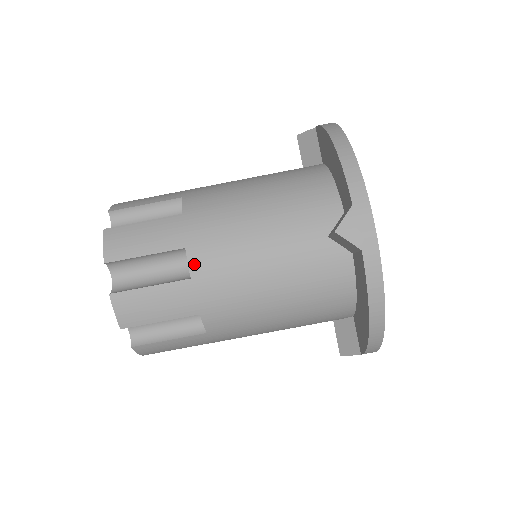
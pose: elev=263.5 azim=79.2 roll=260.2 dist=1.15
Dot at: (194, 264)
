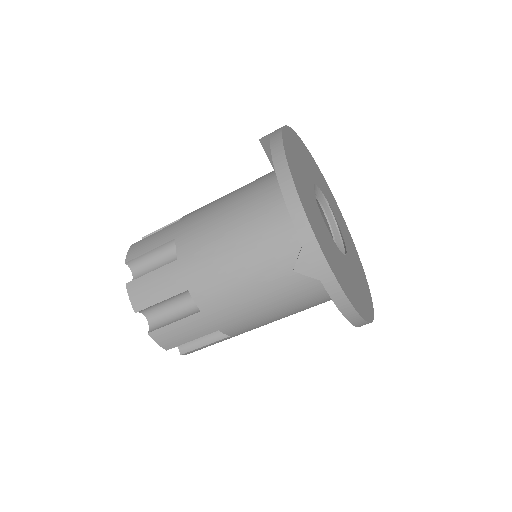
Dot at: (199, 301)
